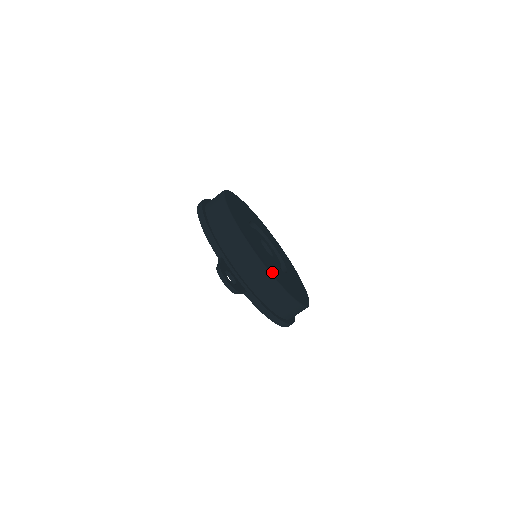
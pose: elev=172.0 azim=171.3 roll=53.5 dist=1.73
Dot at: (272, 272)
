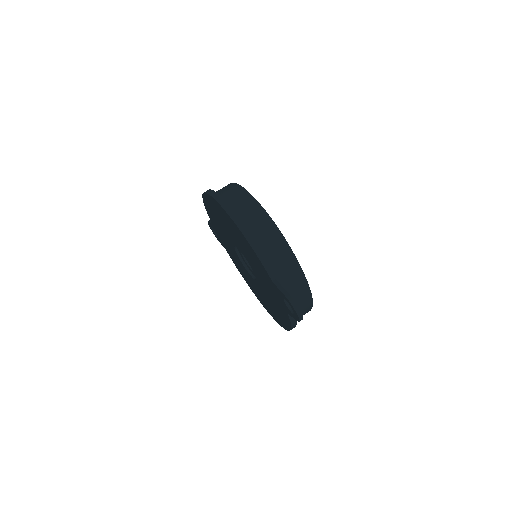
Dot at: occluded
